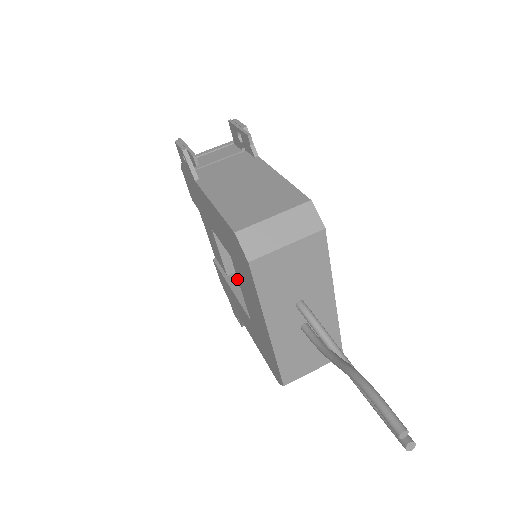
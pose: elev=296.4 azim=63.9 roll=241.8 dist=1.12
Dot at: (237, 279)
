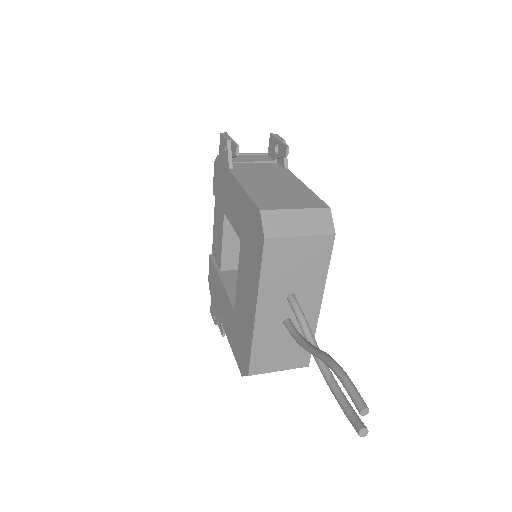
Dot at: (229, 276)
